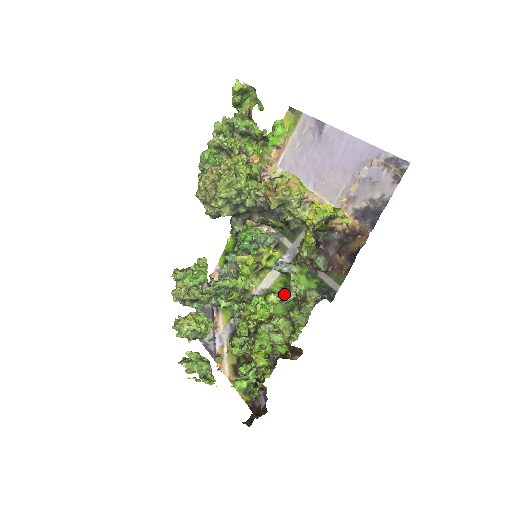
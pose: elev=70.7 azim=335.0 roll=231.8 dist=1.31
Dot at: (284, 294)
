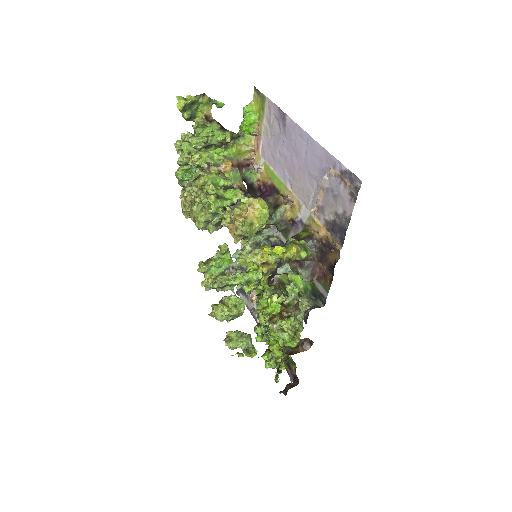
Dot at: occluded
